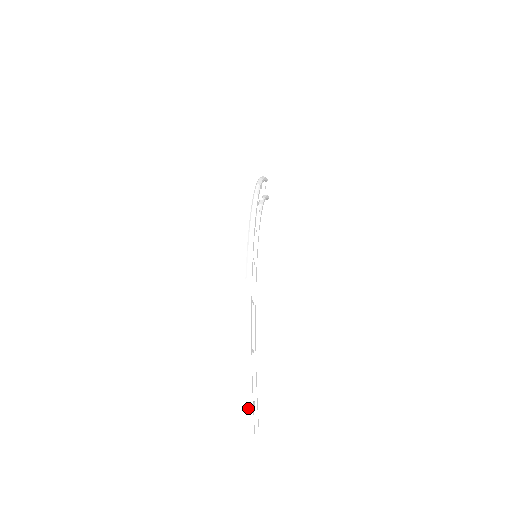
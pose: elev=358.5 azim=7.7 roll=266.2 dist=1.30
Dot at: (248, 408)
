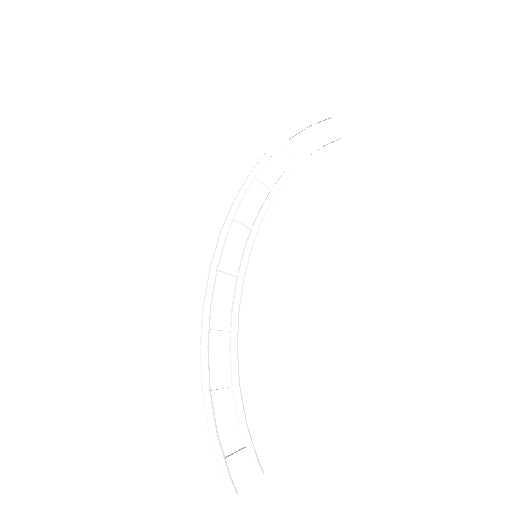
Dot at: (217, 462)
